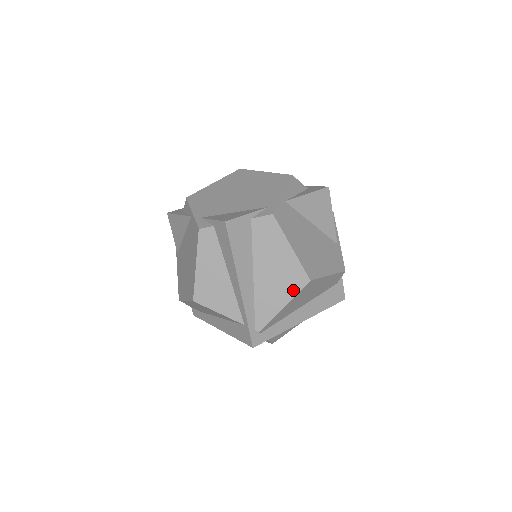
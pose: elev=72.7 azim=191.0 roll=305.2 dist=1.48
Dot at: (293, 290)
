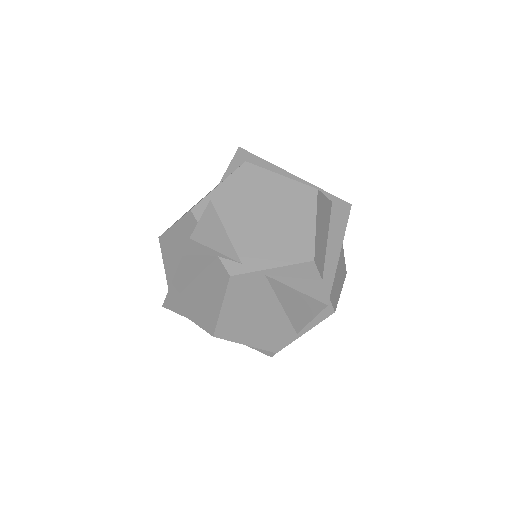
Dot at: (202, 323)
